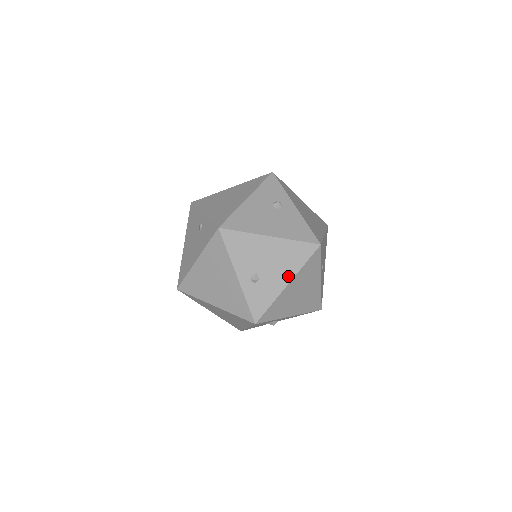
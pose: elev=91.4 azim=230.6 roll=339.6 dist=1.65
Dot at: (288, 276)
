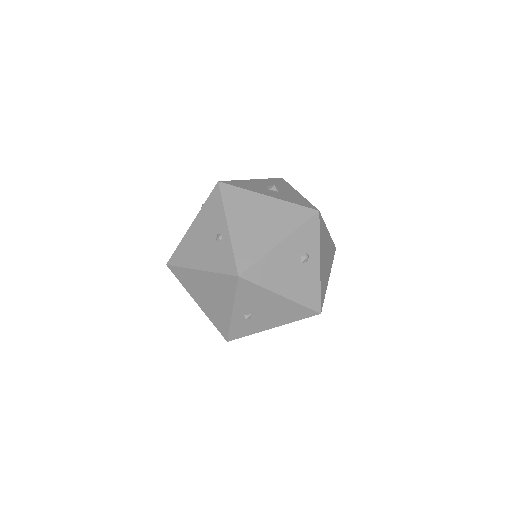
Dot at: (277, 324)
